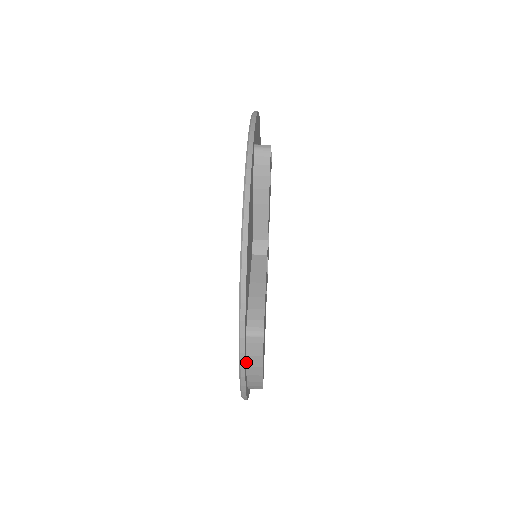
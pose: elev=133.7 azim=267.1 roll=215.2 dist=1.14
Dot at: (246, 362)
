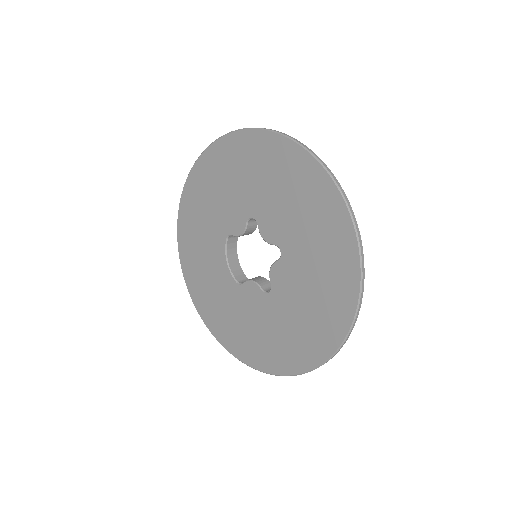
Dot at: (350, 308)
